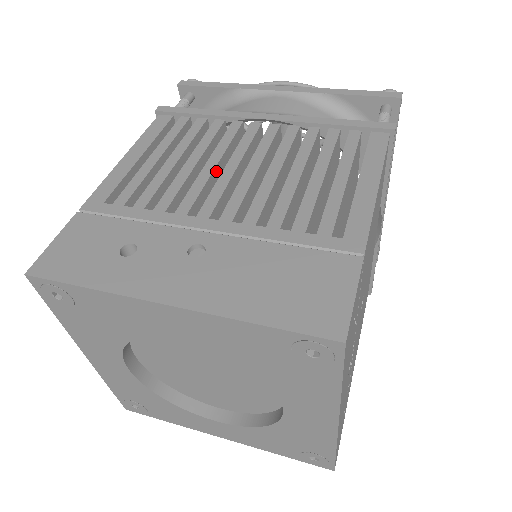
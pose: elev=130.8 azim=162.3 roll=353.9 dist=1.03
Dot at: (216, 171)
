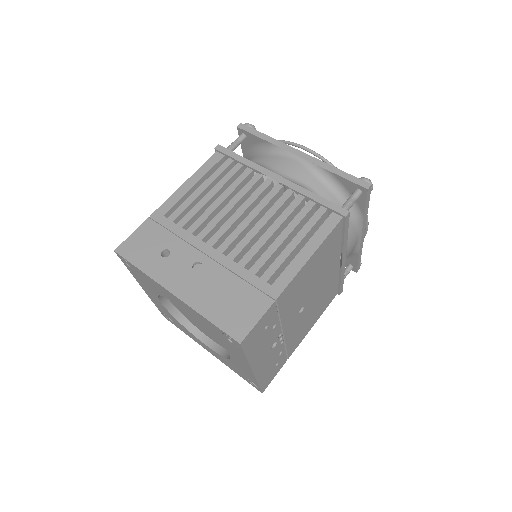
Dot at: (231, 211)
